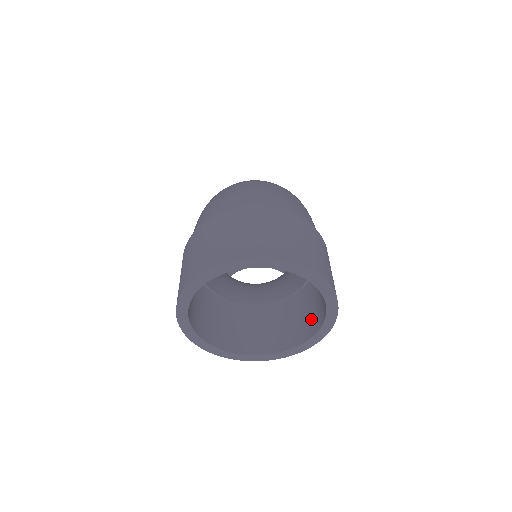
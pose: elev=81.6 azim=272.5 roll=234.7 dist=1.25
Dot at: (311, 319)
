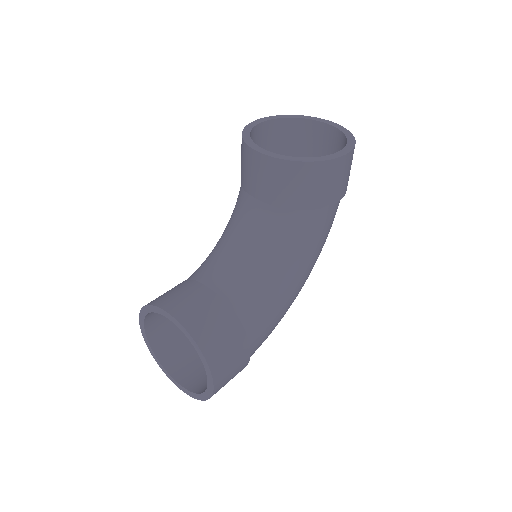
Dot at: occluded
